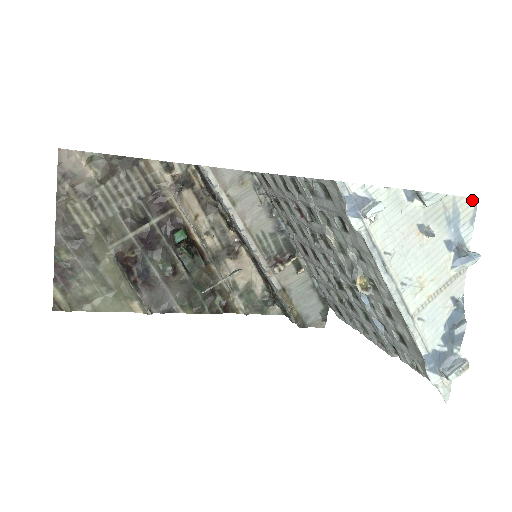
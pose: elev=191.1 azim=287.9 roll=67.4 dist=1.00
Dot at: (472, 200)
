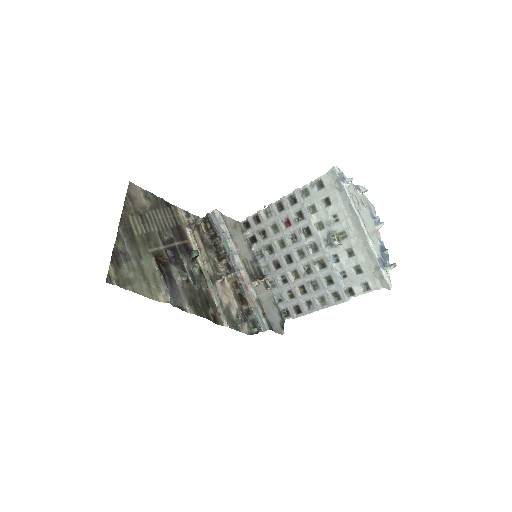
Dot at: (373, 205)
